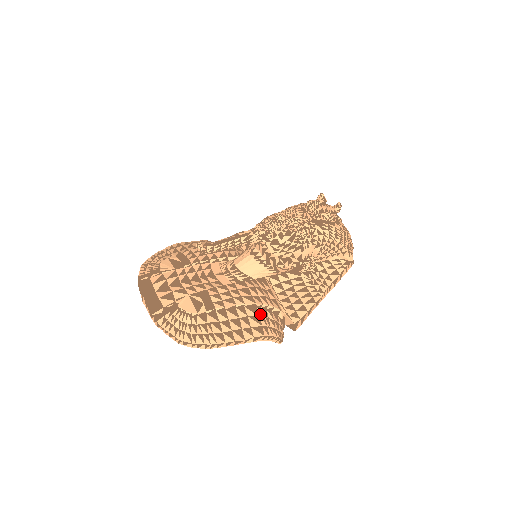
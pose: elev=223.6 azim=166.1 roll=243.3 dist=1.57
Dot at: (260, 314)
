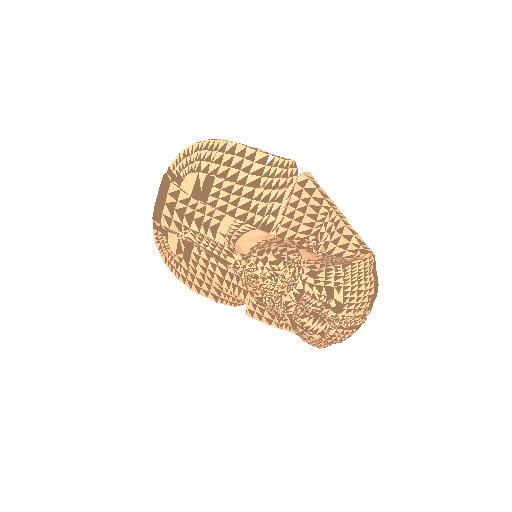
Dot at: (224, 291)
